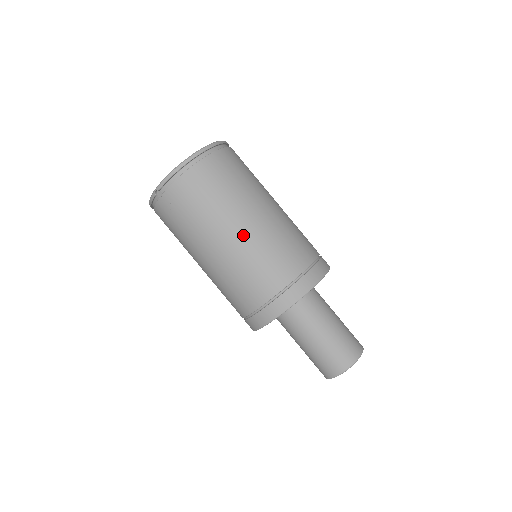
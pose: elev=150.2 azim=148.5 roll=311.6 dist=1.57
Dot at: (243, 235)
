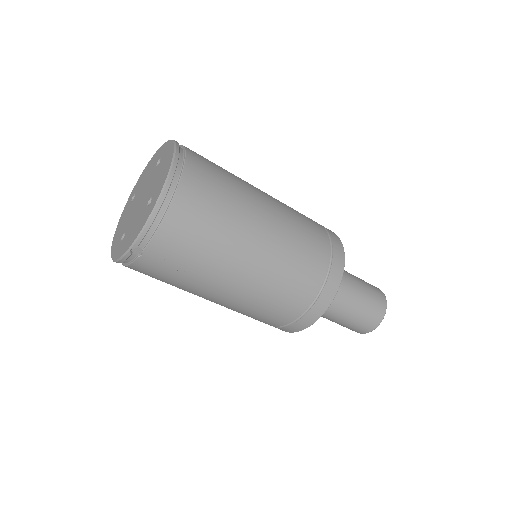
Dot at: (262, 255)
